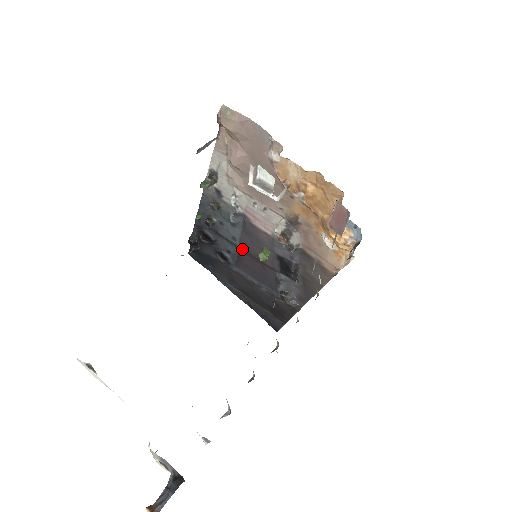
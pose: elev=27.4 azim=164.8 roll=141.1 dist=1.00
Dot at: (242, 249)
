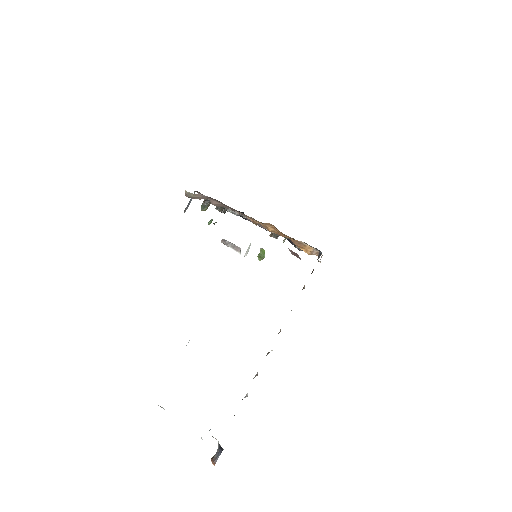
Dot at: occluded
